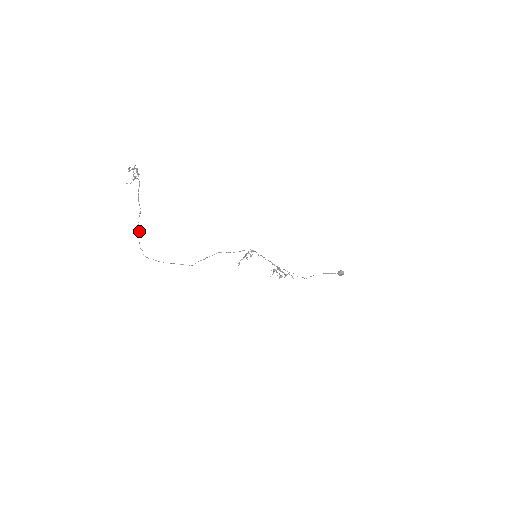
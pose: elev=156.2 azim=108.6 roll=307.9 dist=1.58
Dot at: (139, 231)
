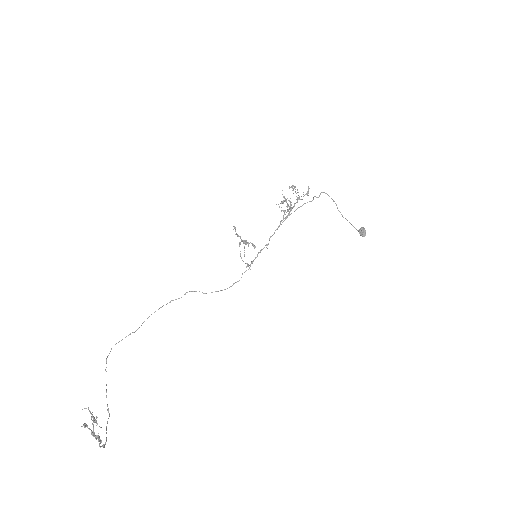
Dot at: occluded
